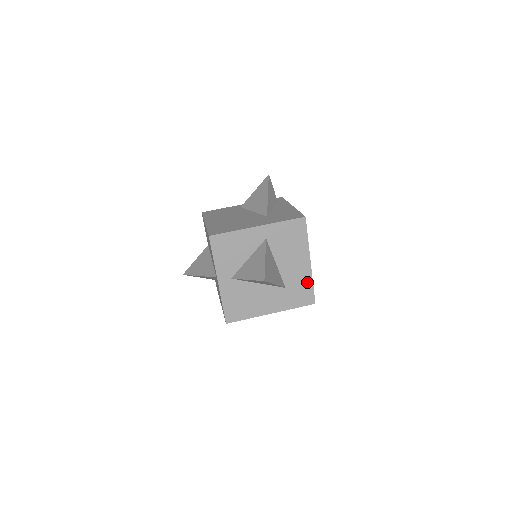
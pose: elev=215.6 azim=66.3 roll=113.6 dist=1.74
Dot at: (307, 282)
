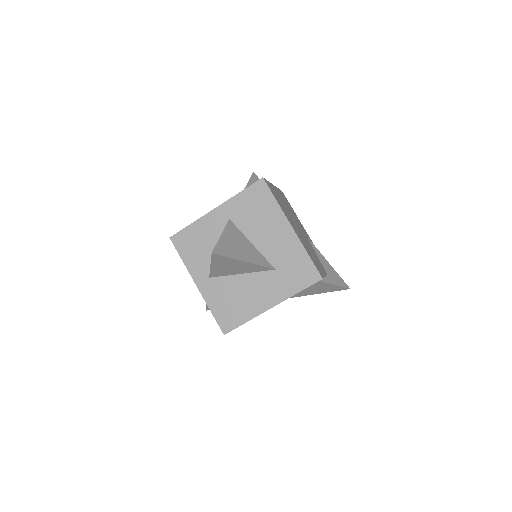
Dot at: (299, 254)
